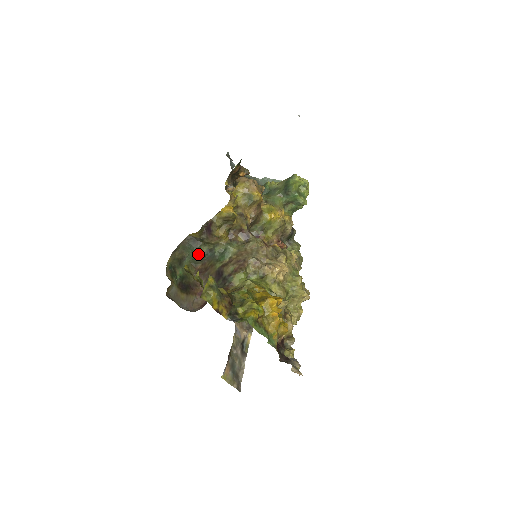
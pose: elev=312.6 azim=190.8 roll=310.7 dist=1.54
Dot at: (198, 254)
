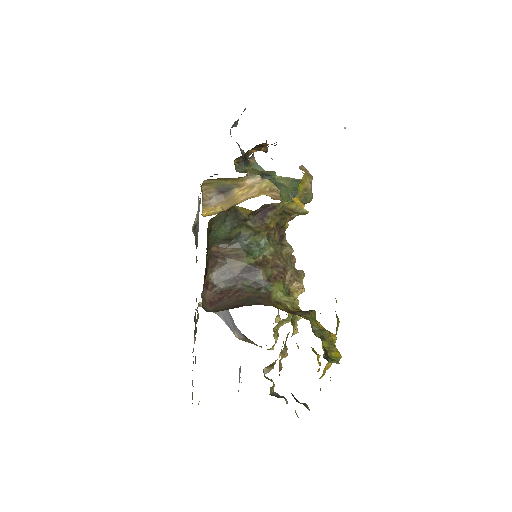
Dot at: (229, 234)
